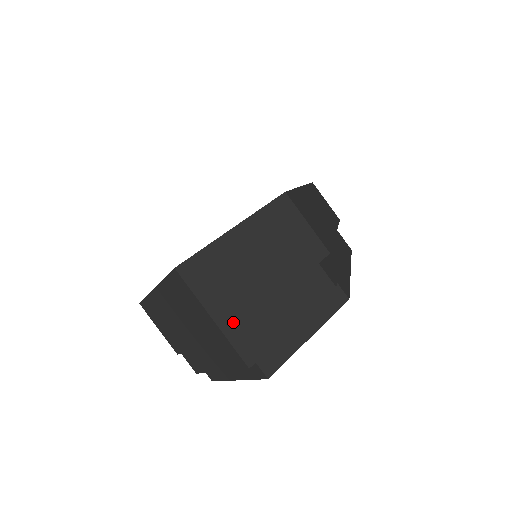
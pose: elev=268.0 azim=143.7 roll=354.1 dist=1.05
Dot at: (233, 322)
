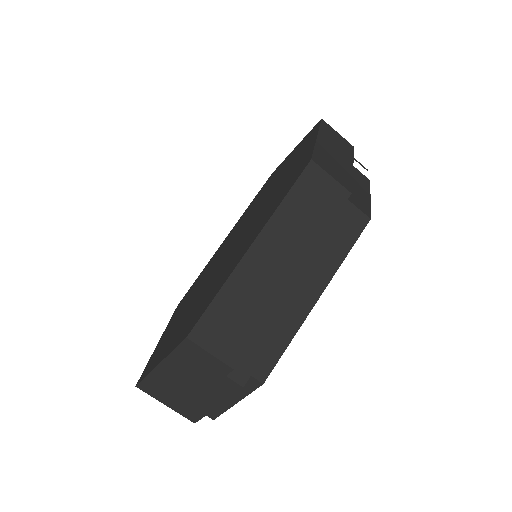
Dot at: (178, 406)
